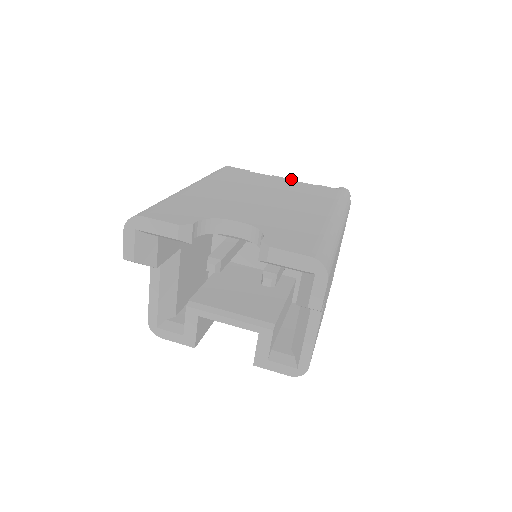
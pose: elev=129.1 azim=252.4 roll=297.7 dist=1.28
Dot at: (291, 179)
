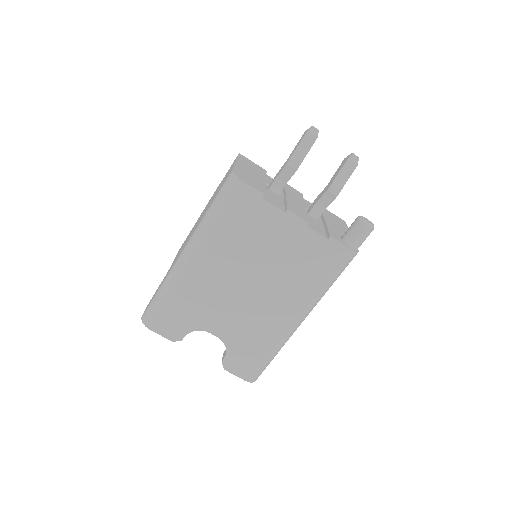
Dot at: (305, 222)
